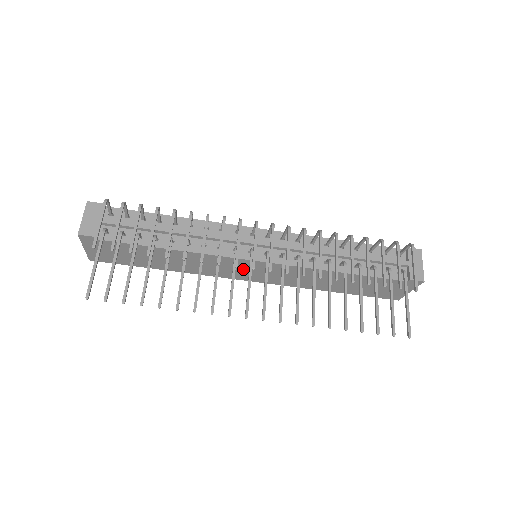
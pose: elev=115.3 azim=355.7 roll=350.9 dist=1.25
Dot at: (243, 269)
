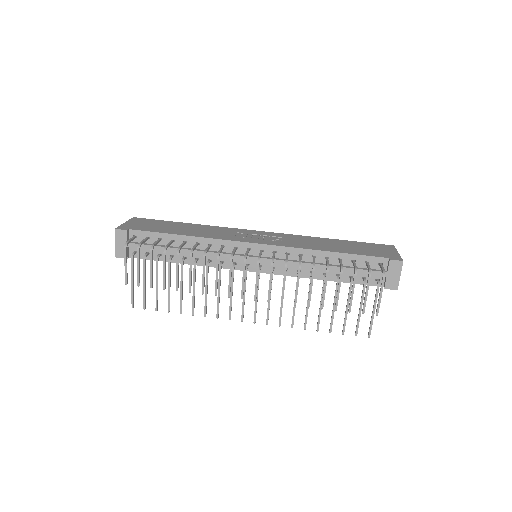
Dot at: occluded
